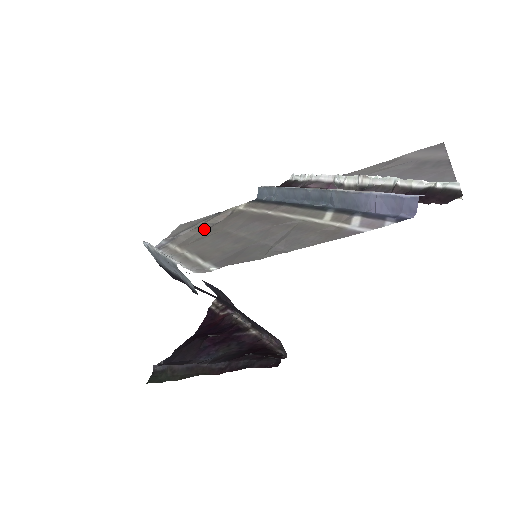
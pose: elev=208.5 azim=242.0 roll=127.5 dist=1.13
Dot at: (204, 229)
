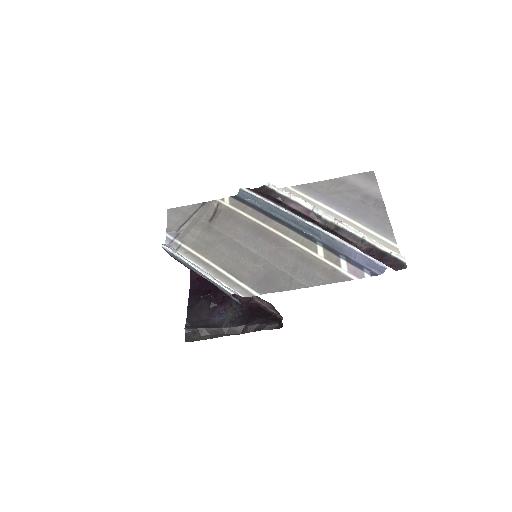
Dot at: (205, 228)
